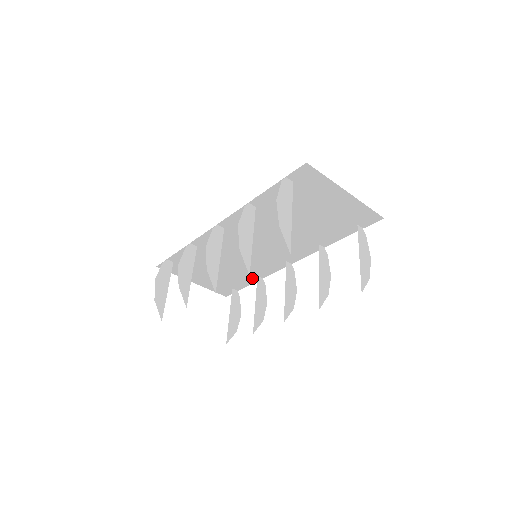
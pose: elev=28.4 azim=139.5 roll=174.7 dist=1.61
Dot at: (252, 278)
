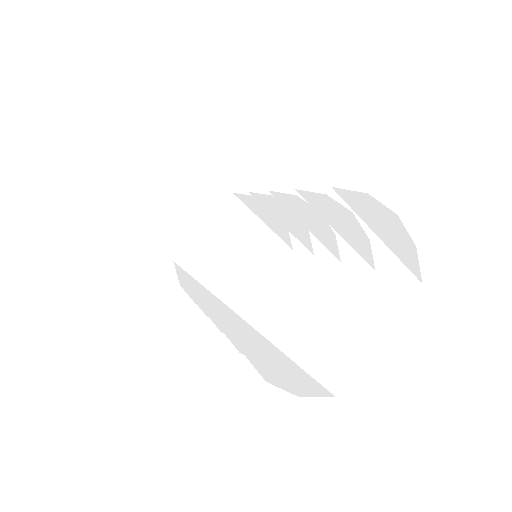
Dot at: occluded
